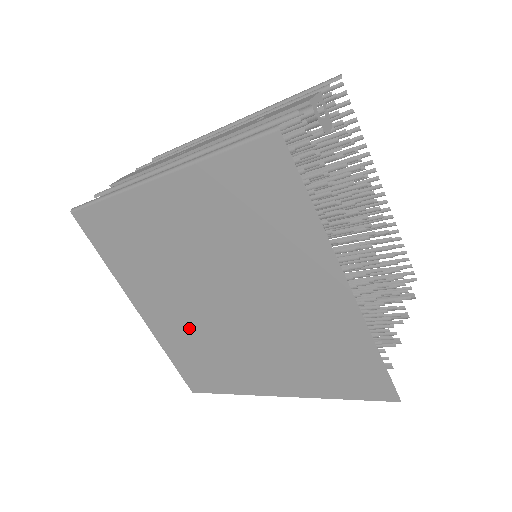
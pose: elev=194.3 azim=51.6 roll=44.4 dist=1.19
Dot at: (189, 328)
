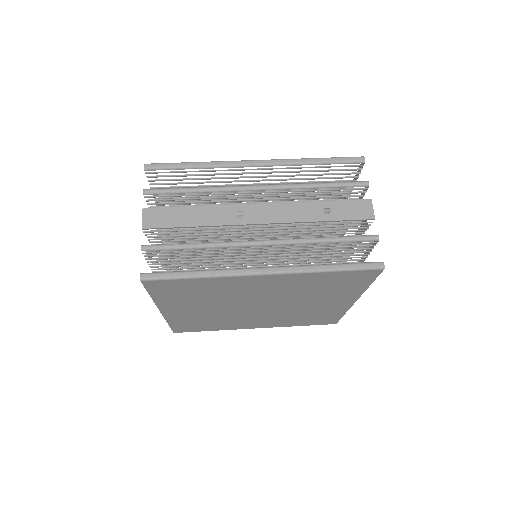
Dot at: (210, 315)
